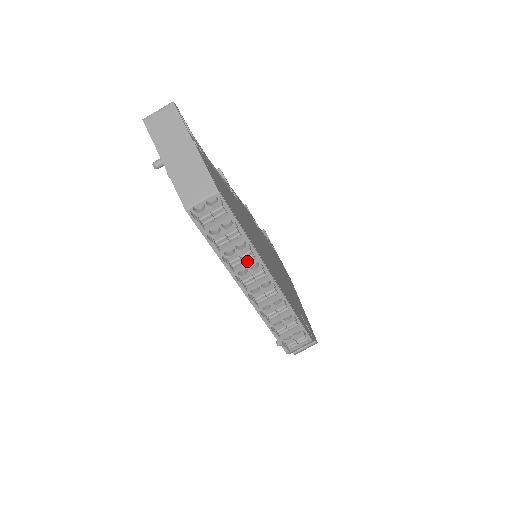
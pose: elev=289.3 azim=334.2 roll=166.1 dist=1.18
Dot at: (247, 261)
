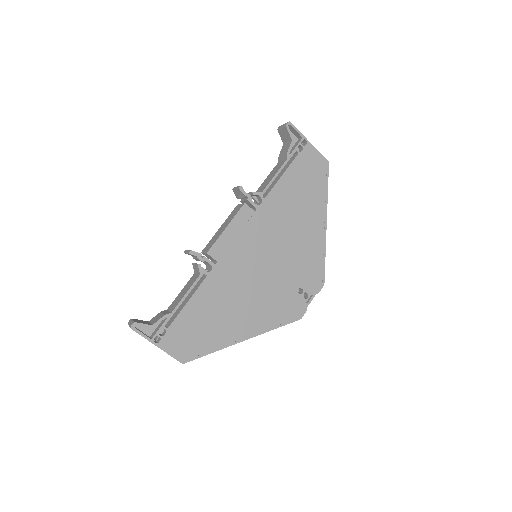
Dot at: occluded
